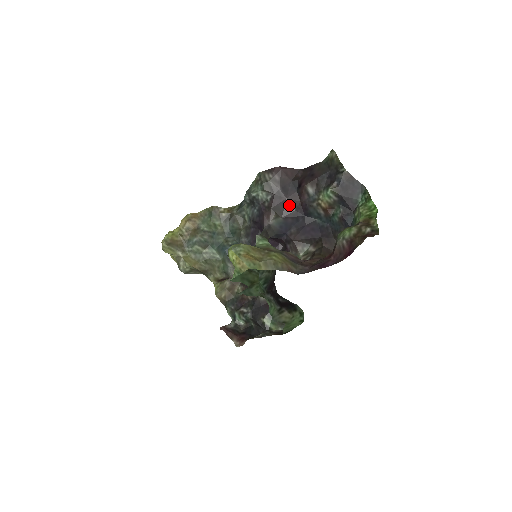
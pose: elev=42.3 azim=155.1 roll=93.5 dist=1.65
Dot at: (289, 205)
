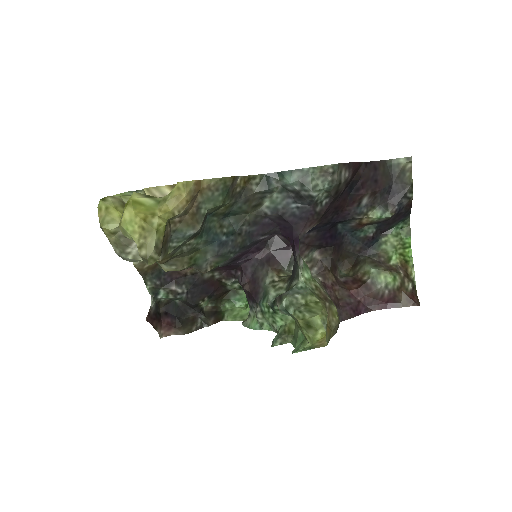
Dot at: (333, 209)
